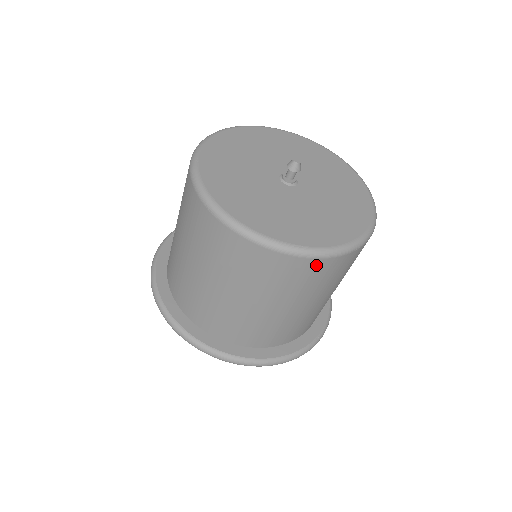
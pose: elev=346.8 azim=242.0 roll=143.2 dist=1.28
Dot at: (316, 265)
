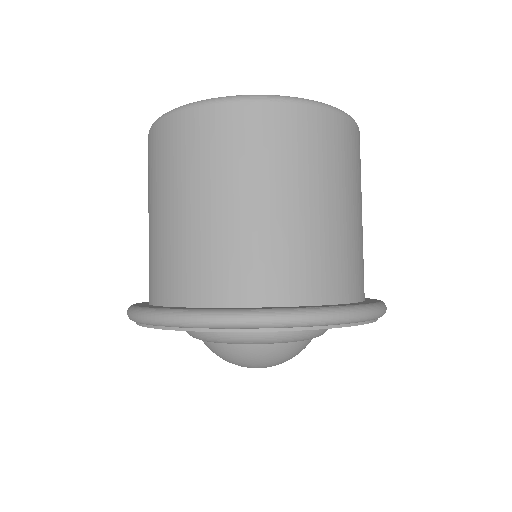
Dot at: (222, 115)
